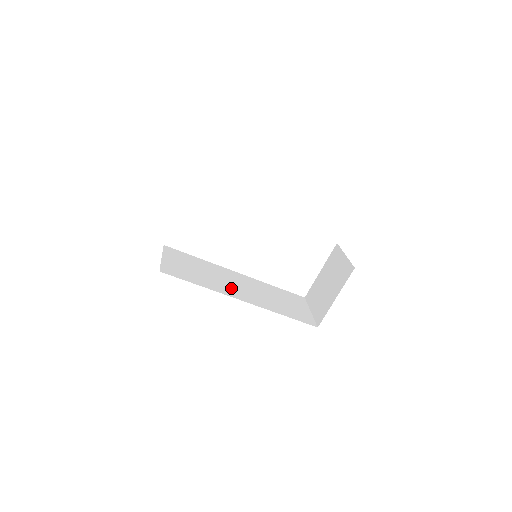
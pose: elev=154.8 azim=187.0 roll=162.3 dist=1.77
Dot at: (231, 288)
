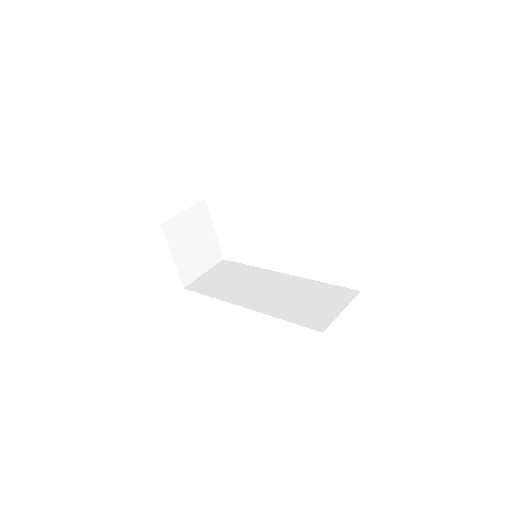
Dot at: (247, 294)
